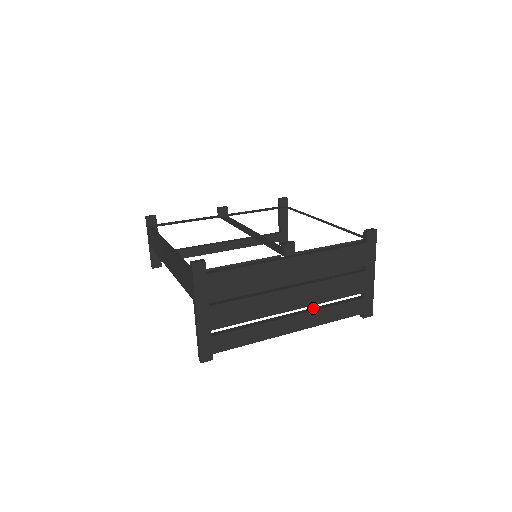
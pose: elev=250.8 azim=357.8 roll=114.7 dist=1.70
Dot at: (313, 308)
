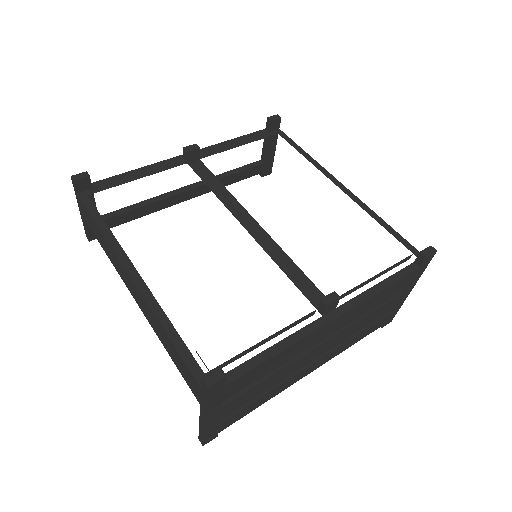
Dot at: occluded
